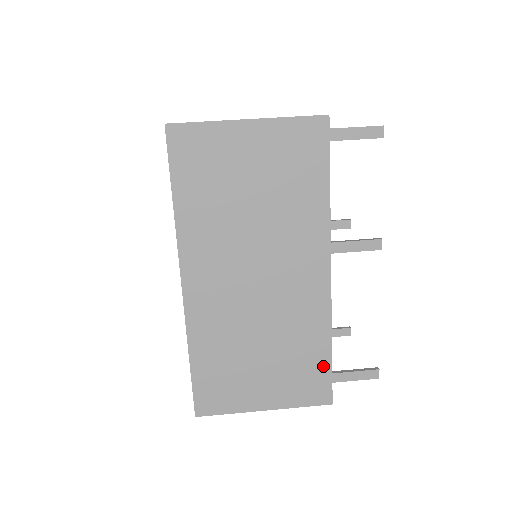
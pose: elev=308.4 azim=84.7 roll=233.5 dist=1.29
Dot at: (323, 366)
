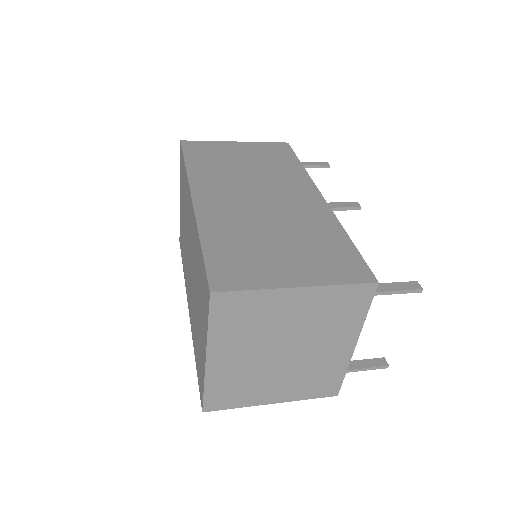
Dot at: (349, 251)
